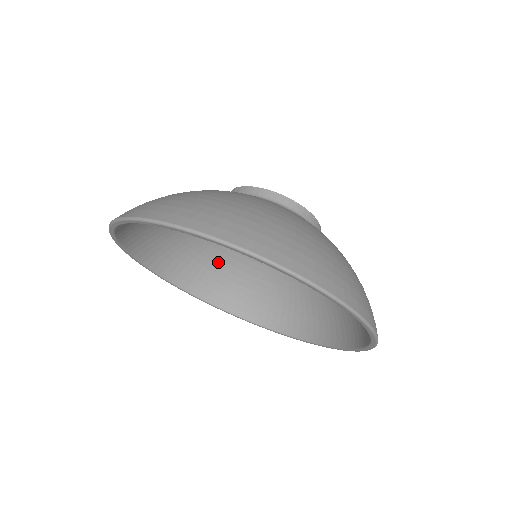
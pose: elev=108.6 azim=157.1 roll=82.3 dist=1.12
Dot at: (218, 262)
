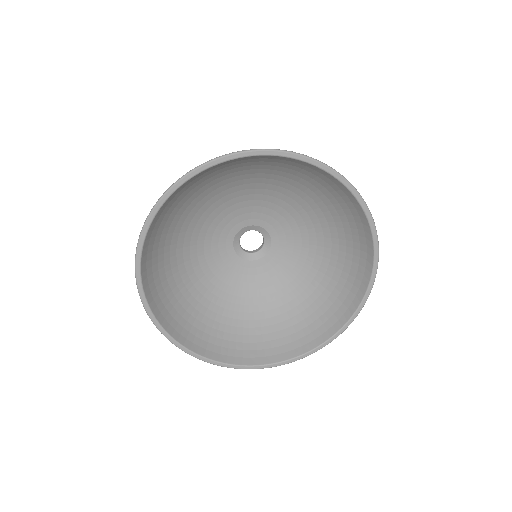
Dot at: (251, 324)
